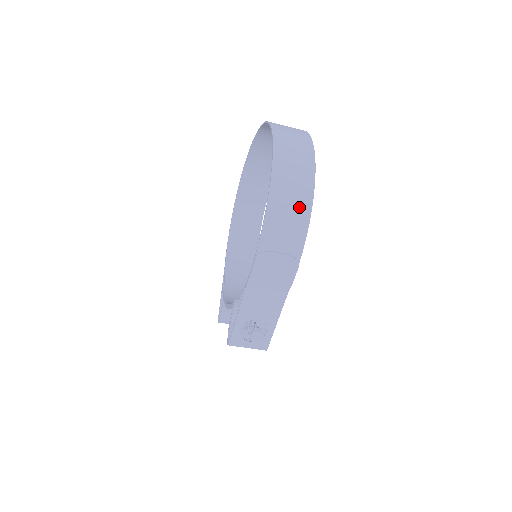
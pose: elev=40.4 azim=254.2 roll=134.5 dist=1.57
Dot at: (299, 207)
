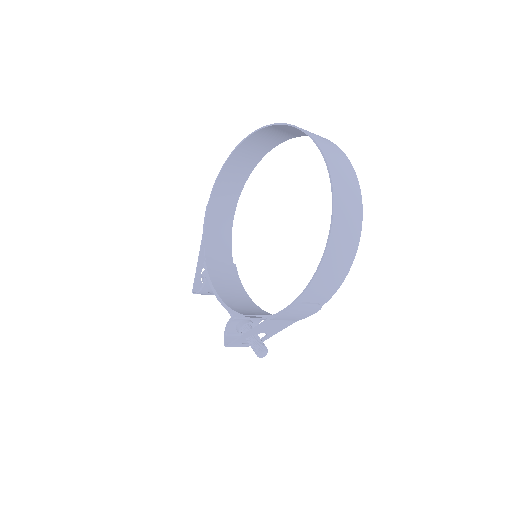
Dot at: (342, 268)
